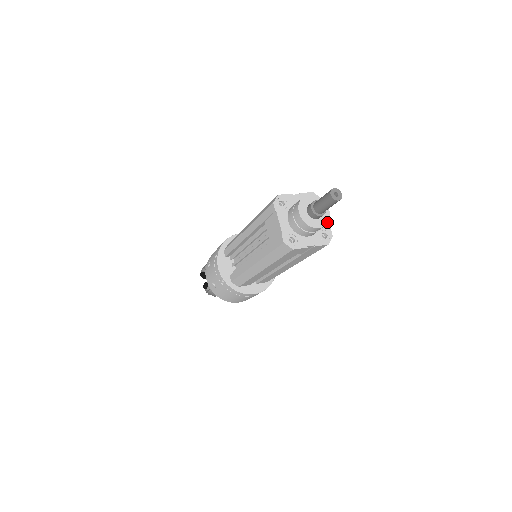
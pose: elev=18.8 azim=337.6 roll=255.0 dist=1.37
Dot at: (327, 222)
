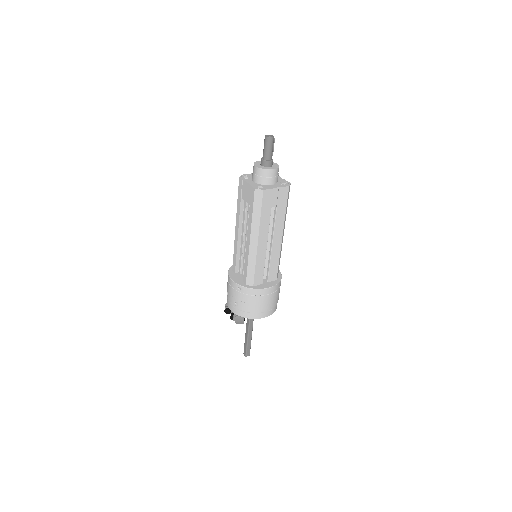
Dot at: (278, 167)
